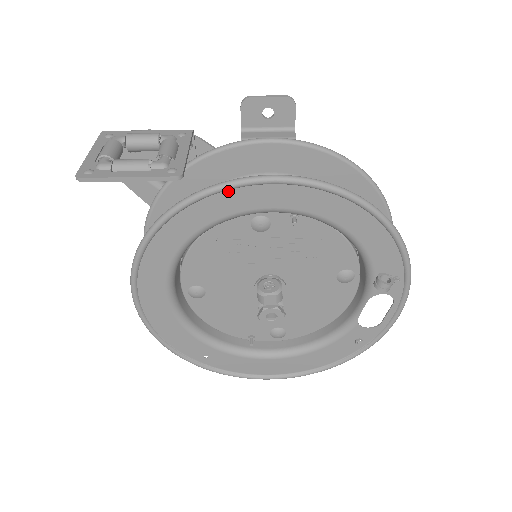
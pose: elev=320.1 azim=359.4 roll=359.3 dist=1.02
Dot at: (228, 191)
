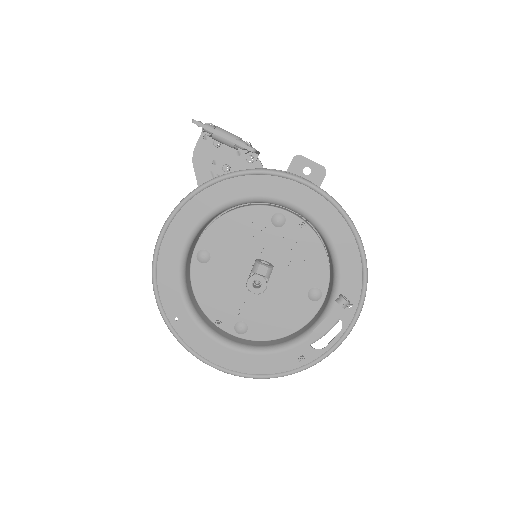
Dot at: (275, 179)
